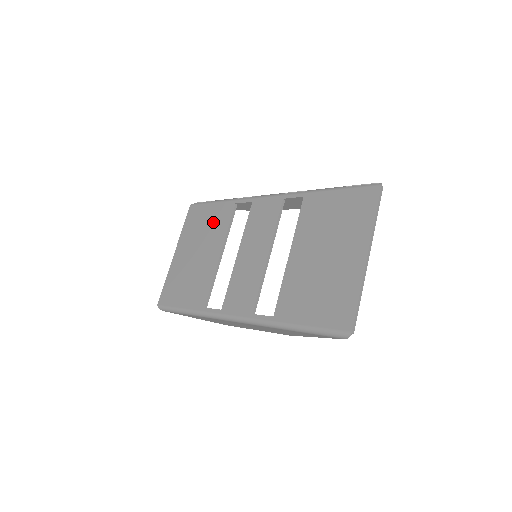
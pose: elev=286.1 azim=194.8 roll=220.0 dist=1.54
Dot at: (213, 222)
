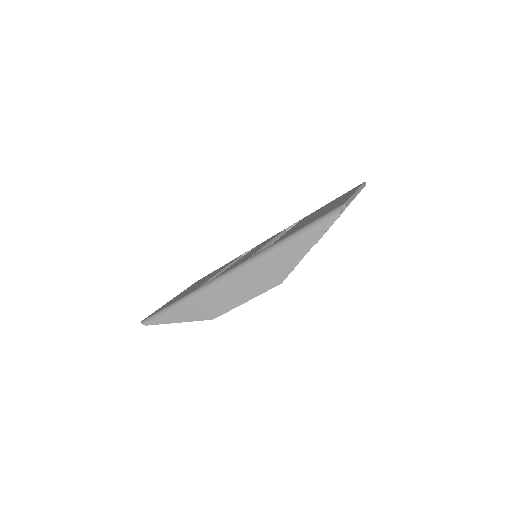
Dot at: occluded
